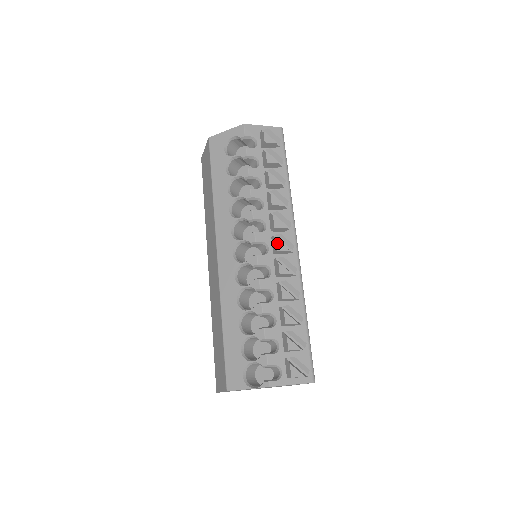
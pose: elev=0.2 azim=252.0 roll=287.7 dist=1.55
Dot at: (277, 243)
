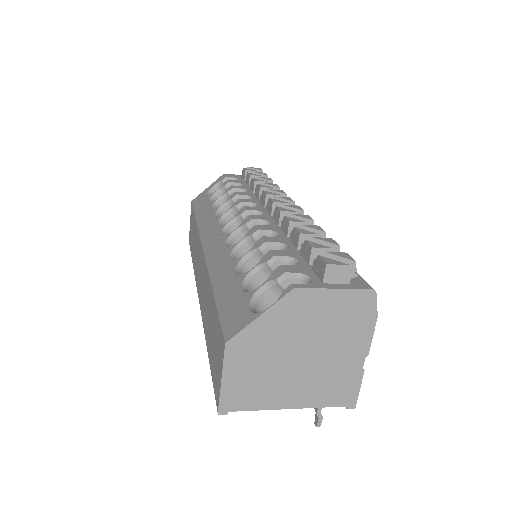
Dot at: (272, 199)
